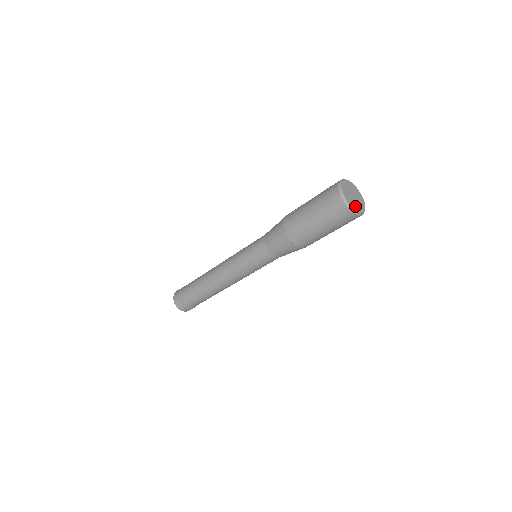
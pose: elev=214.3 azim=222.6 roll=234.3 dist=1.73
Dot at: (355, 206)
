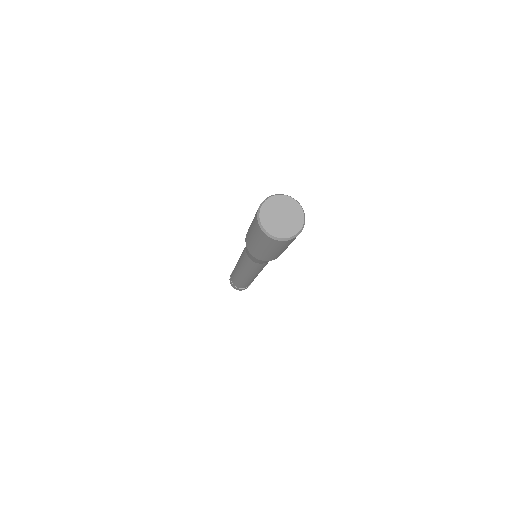
Dot at: (280, 231)
